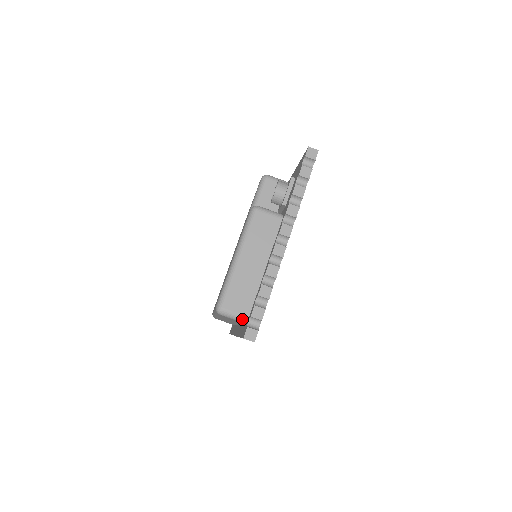
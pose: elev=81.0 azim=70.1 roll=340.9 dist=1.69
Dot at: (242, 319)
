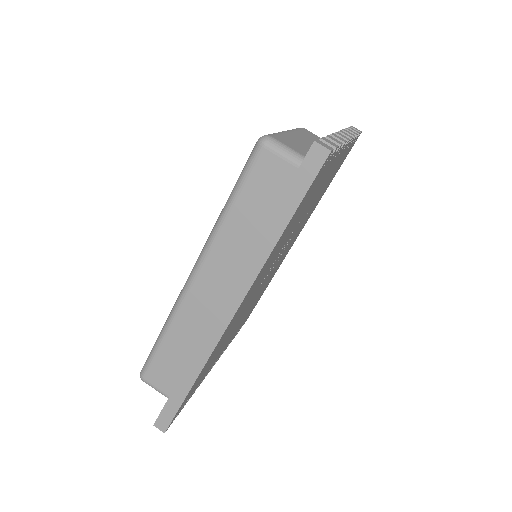
Dot at: (298, 157)
